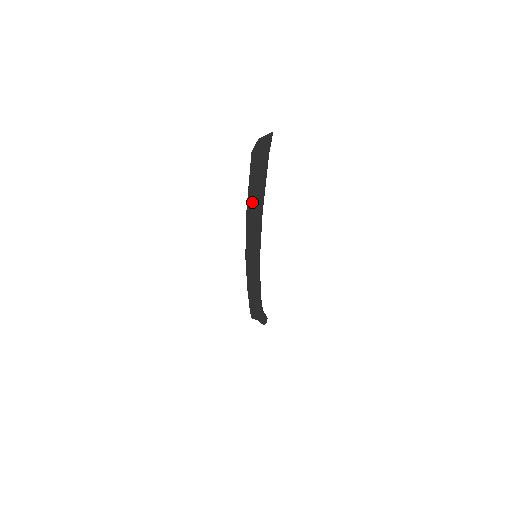
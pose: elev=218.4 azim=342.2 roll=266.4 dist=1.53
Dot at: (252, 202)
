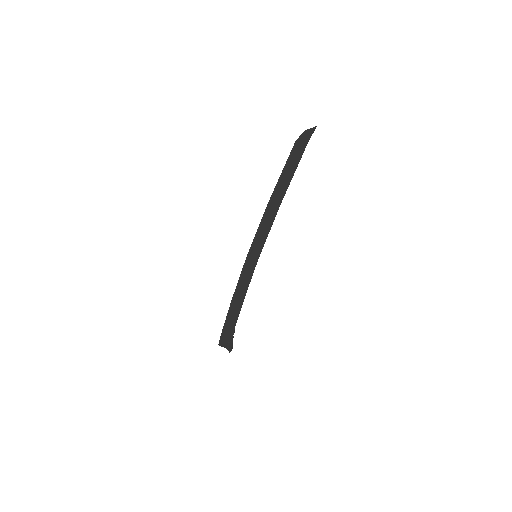
Dot at: (277, 192)
